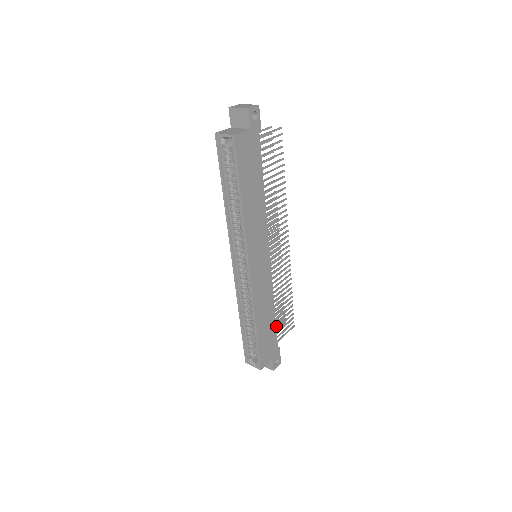
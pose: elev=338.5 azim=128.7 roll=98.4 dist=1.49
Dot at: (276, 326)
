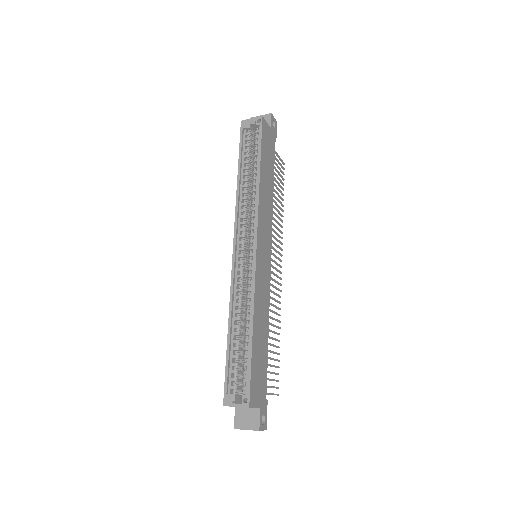
Dot at: occluded
